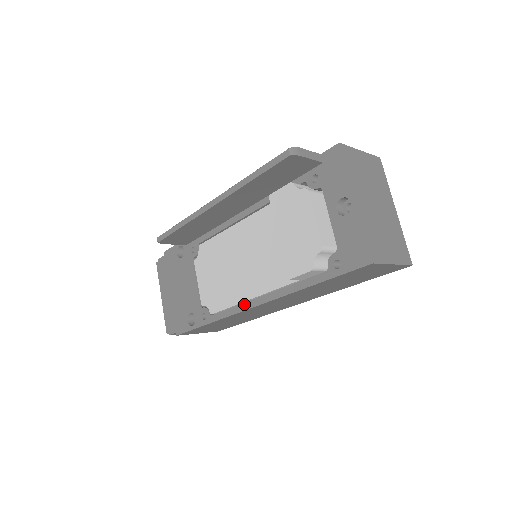
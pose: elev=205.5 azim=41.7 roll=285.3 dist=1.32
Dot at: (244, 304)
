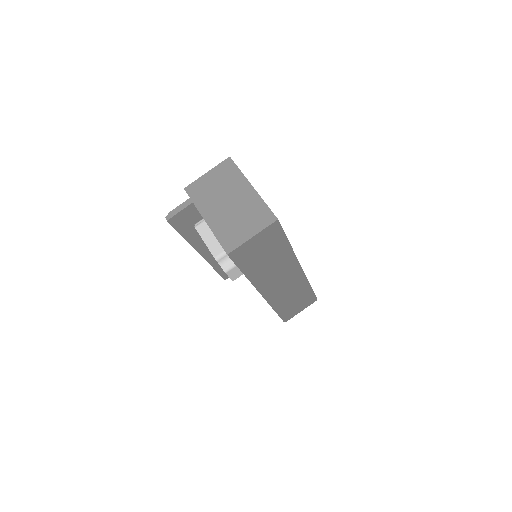
Dot at: occluded
